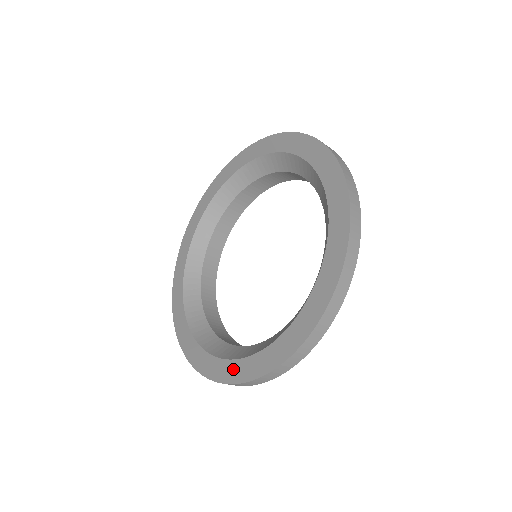
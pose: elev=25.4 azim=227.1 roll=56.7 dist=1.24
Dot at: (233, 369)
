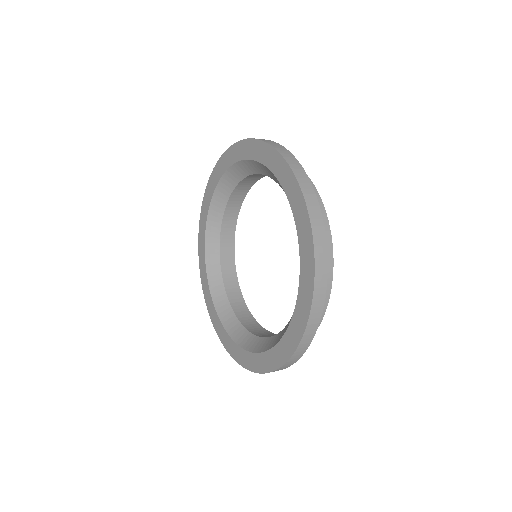
Dot at: (269, 359)
